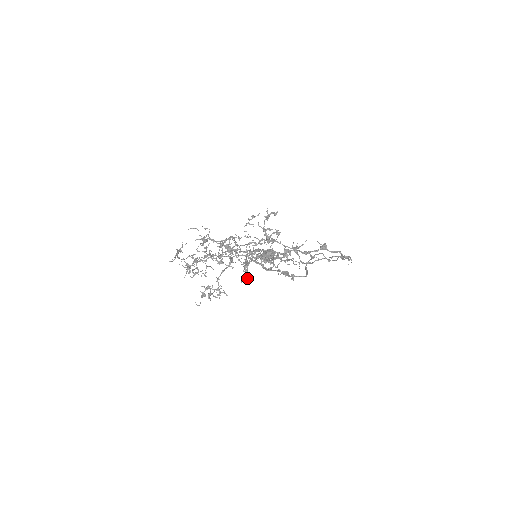
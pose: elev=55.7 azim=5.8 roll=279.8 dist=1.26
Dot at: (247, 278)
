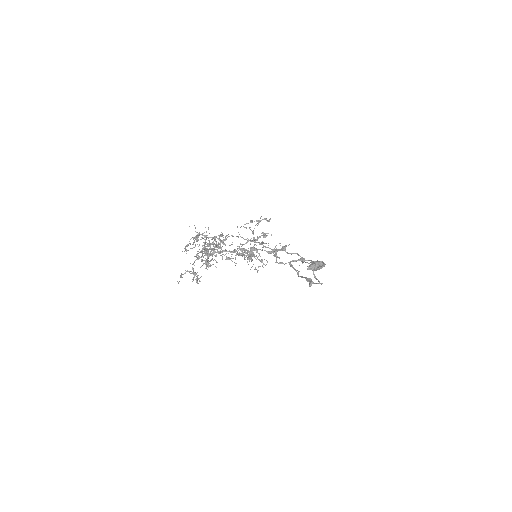
Dot at: occluded
